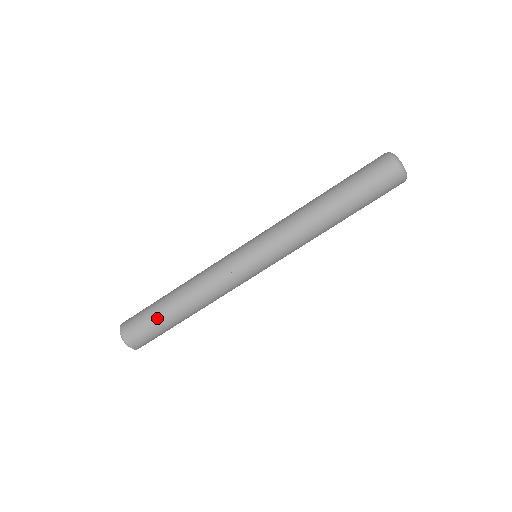
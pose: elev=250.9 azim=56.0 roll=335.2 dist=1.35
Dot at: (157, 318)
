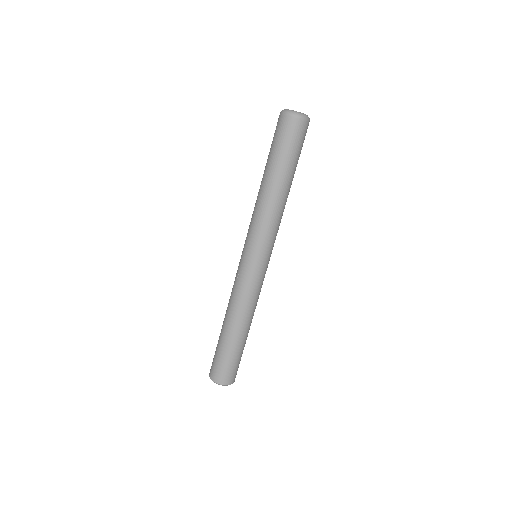
Dot at: (218, 346)
